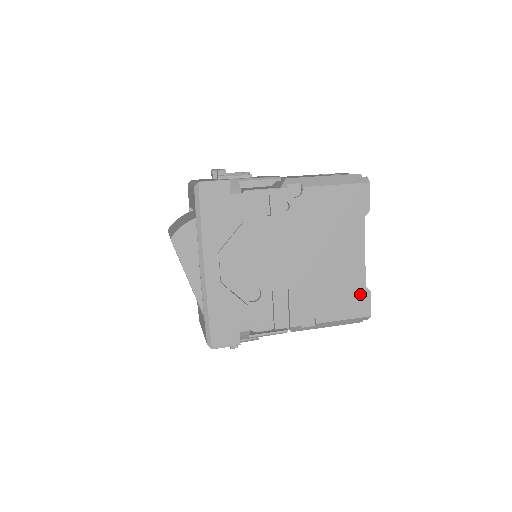
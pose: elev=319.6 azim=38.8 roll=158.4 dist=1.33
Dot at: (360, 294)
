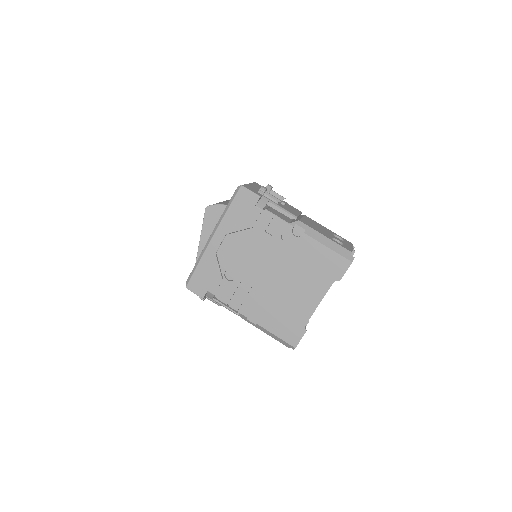
Dot at: (298, 328)
